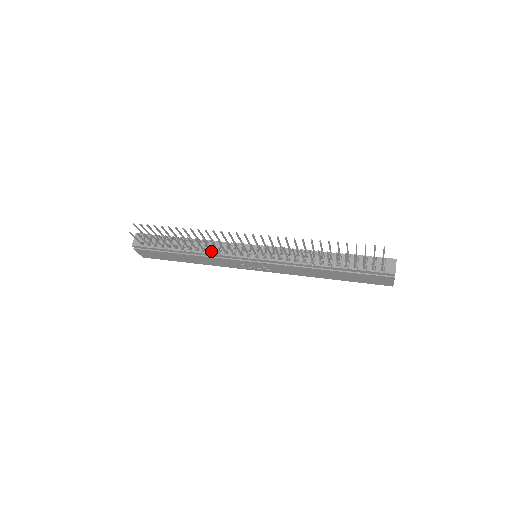
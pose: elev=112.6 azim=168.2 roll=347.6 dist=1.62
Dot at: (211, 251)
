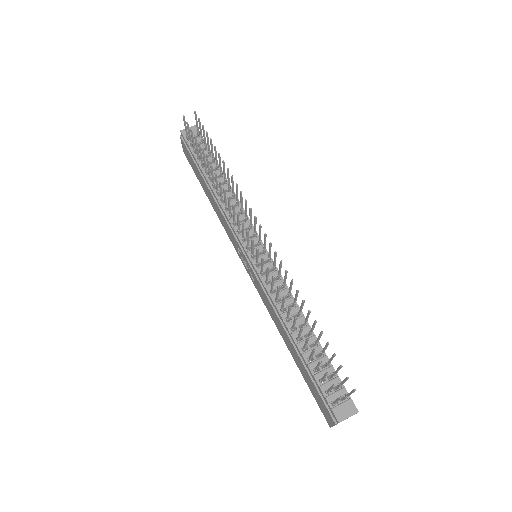
Dot at: (226, 207)
